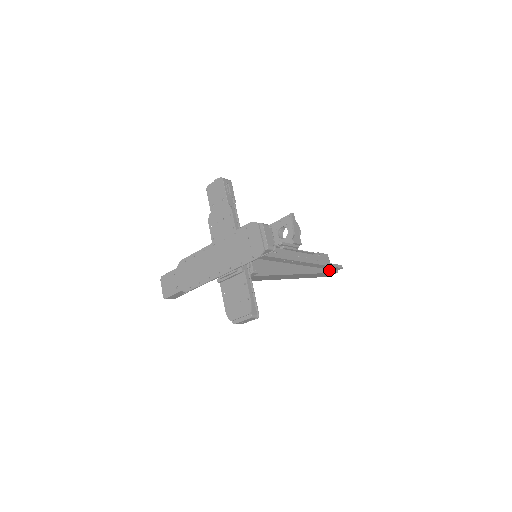
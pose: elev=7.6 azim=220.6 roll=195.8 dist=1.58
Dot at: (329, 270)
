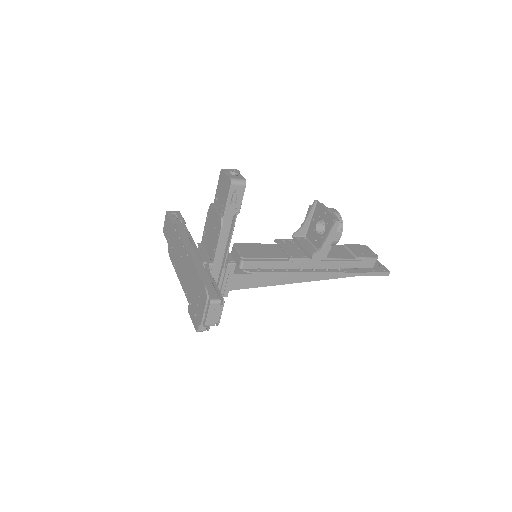
Dot at: occluded
